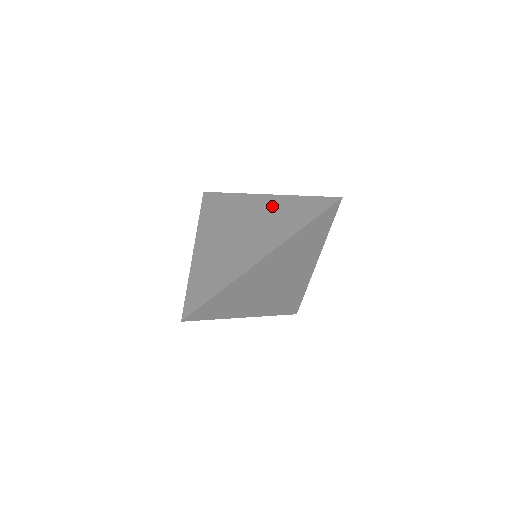
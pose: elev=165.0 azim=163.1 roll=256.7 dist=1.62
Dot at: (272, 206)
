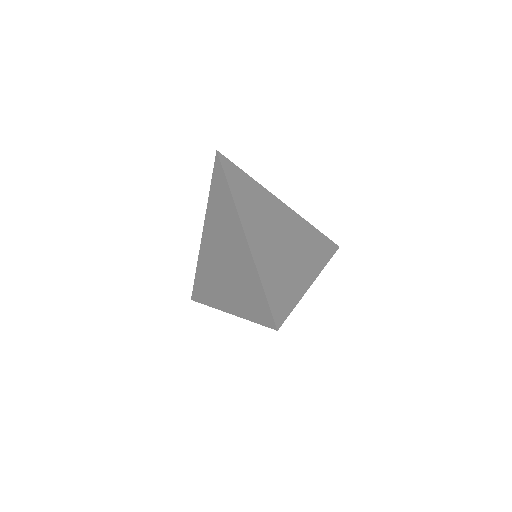
Dot at: (297, 223)
